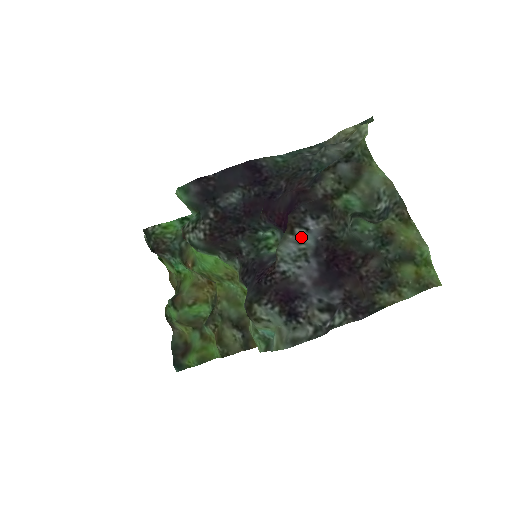
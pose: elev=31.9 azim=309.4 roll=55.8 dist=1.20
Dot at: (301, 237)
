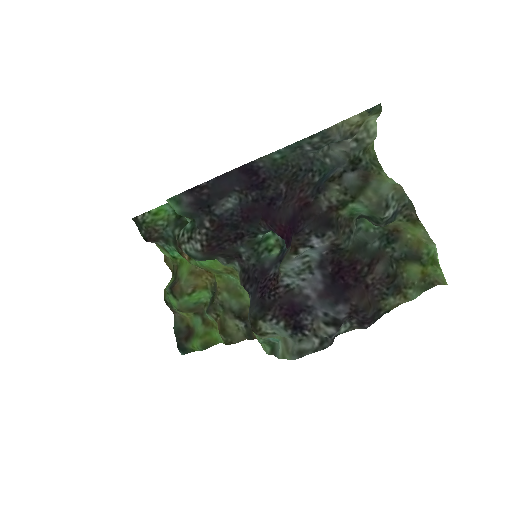
Dot at: (305, 252)
